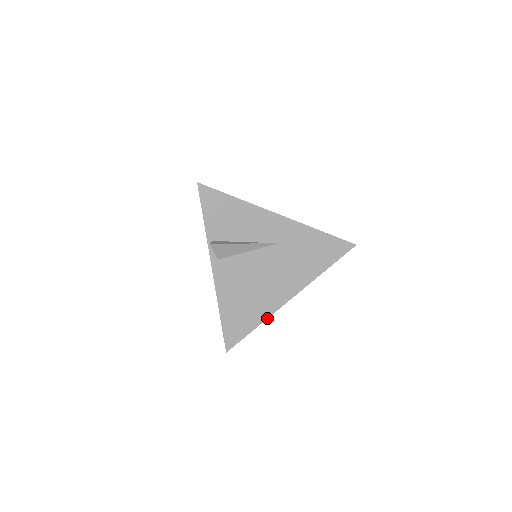
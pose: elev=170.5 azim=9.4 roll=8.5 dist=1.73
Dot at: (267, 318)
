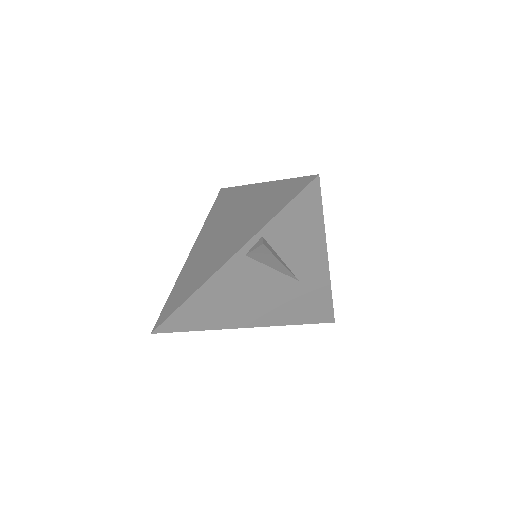
Dot at: (217, 329)
